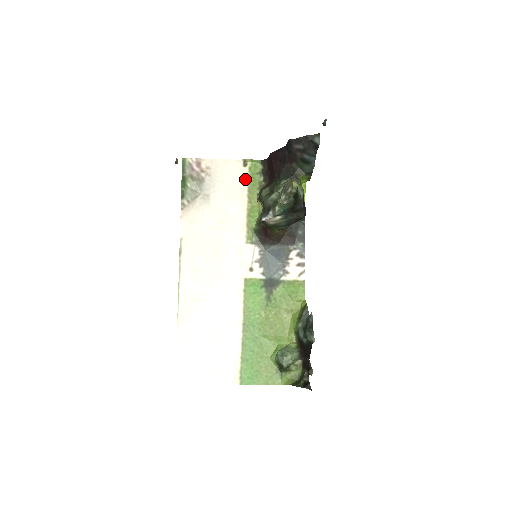
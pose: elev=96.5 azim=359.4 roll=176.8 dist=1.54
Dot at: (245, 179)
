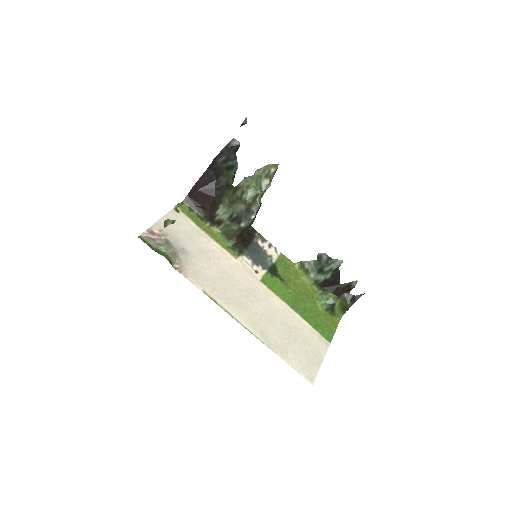
Dot at: (188, 220)
